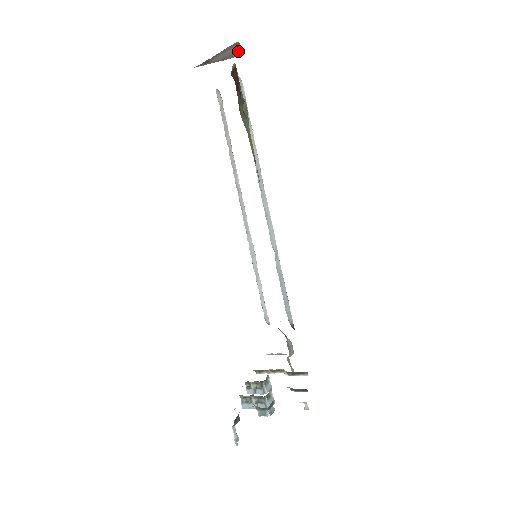
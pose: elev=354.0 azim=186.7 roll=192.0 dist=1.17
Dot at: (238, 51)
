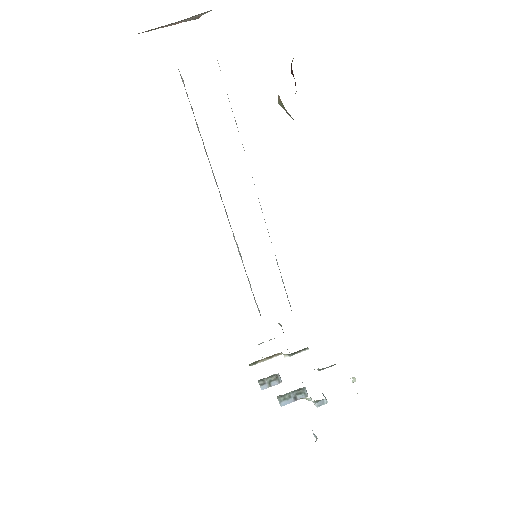
Dot at: (196, 16)
